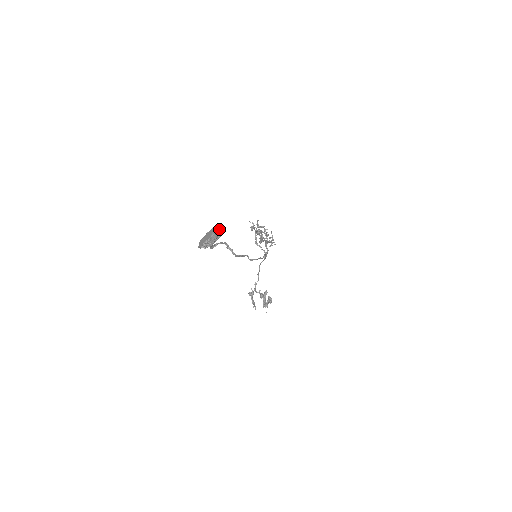
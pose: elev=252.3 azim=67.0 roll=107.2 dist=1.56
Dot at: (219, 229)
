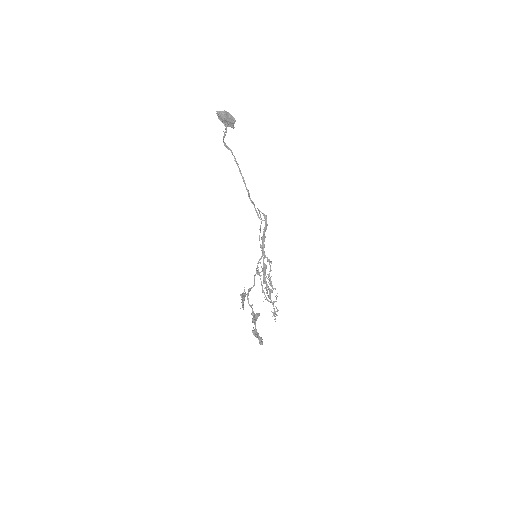
Dot at: (234, 119)
